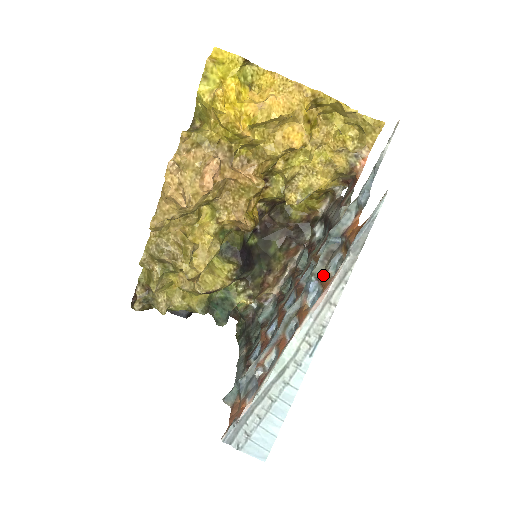
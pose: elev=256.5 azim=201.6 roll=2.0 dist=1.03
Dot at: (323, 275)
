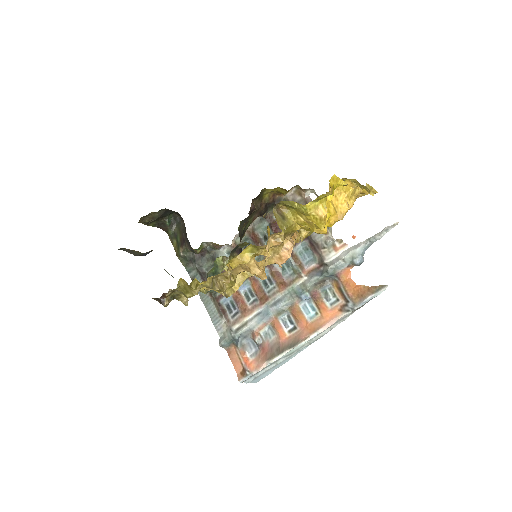
Dot at: (316, 295)
